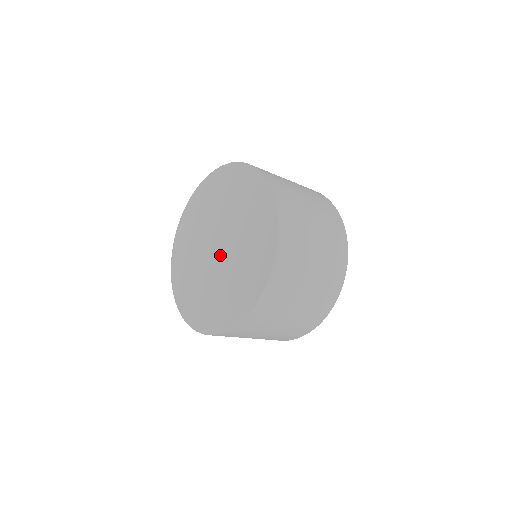
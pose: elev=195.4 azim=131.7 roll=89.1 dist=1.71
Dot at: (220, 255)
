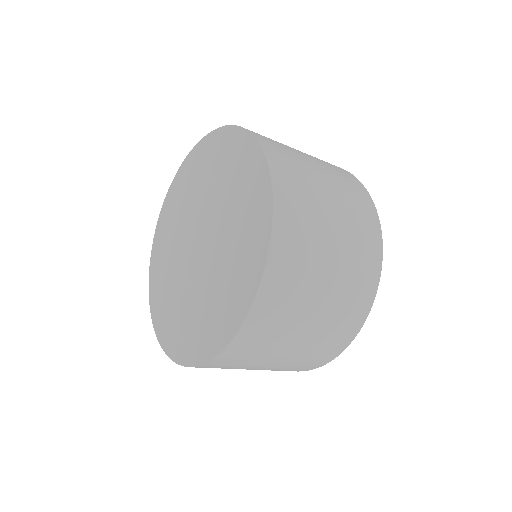
Dot at: (198, 257)
